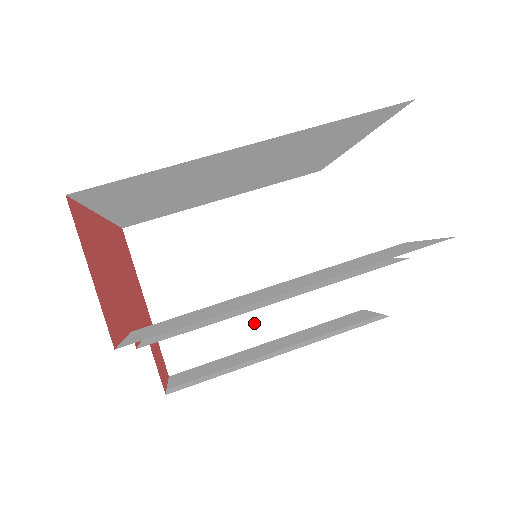
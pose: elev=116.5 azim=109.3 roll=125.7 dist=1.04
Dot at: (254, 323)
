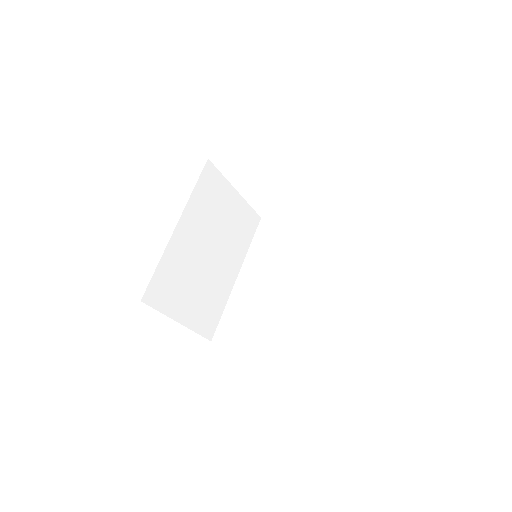
Dot at: (227, 276)
